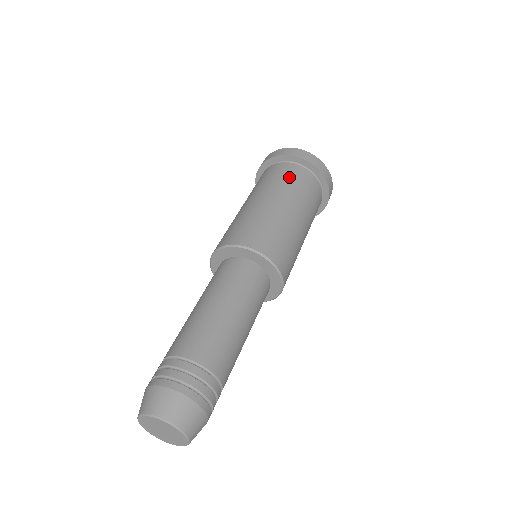
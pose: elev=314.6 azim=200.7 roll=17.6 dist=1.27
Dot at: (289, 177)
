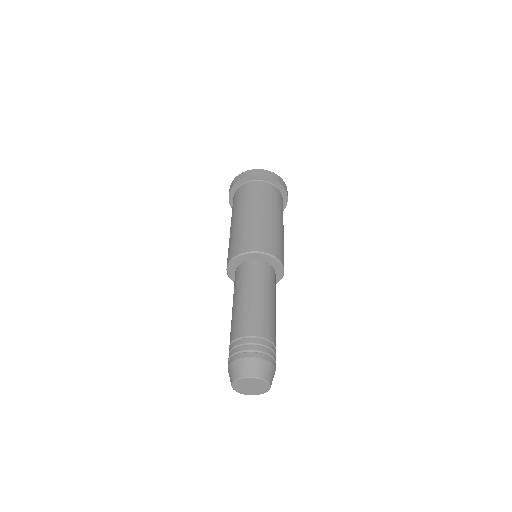
Dot at: (246, 194)
